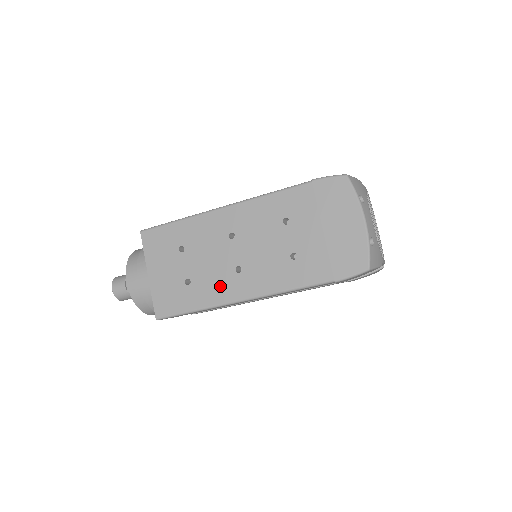
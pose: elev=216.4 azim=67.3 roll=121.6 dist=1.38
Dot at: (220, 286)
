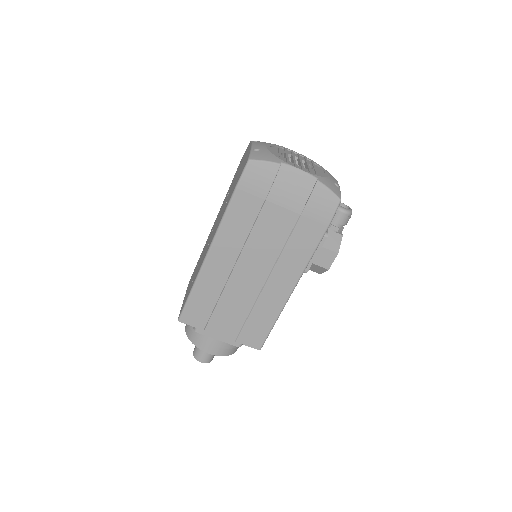
Dot at: occluded
